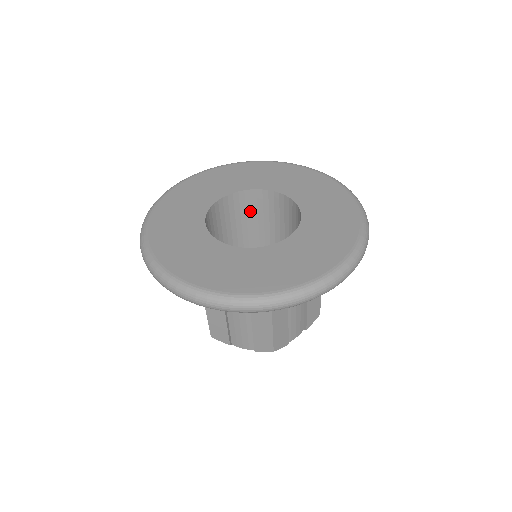
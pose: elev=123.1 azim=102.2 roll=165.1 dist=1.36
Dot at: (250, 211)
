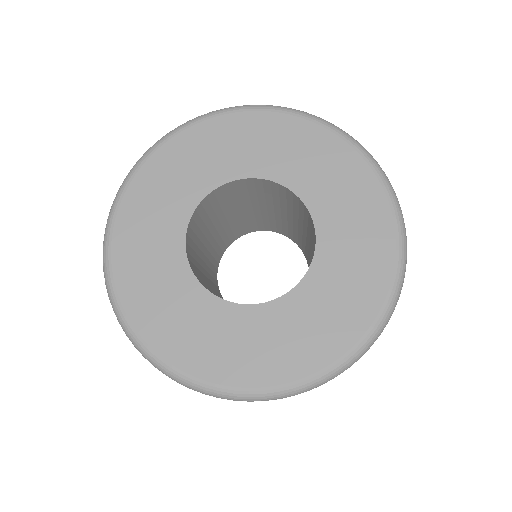
Dot at: (270, 194)
